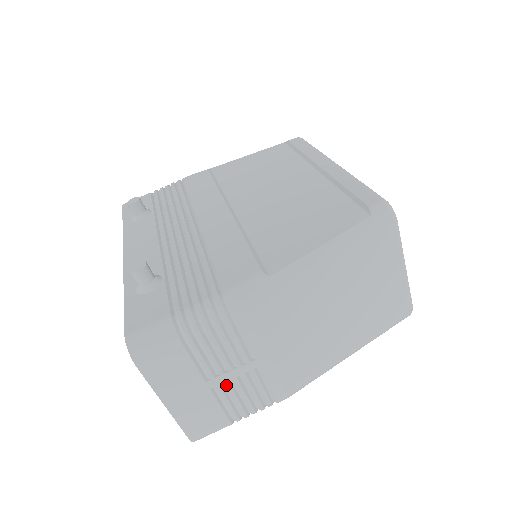
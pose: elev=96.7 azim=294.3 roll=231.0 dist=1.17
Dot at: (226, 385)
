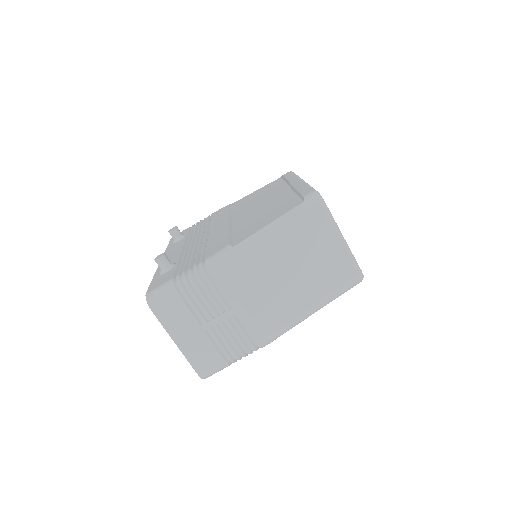
Dot at: (216, 329)
